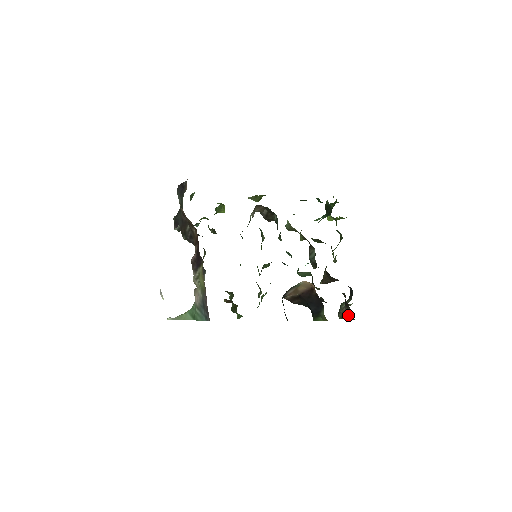
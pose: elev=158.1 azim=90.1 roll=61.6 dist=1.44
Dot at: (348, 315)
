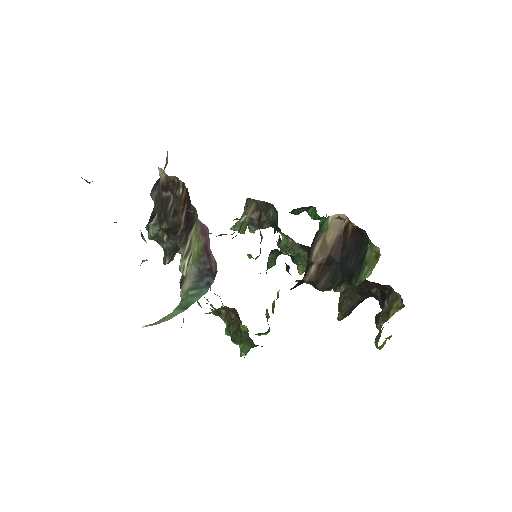
Dot at: (393, 305)
